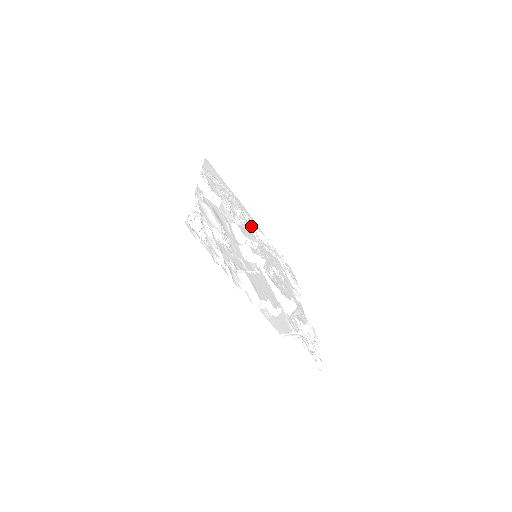
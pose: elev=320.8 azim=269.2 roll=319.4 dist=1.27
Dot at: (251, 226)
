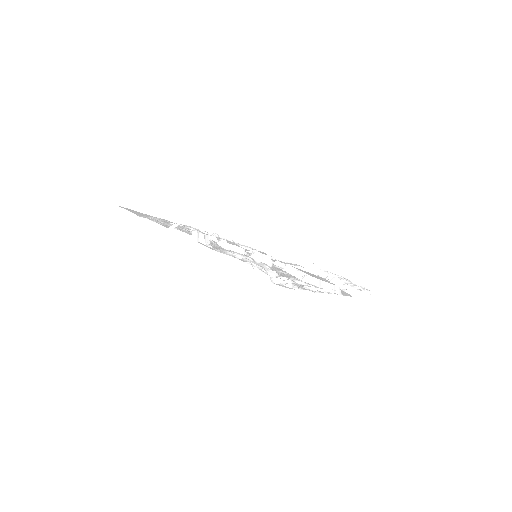
Dot at: occluded
